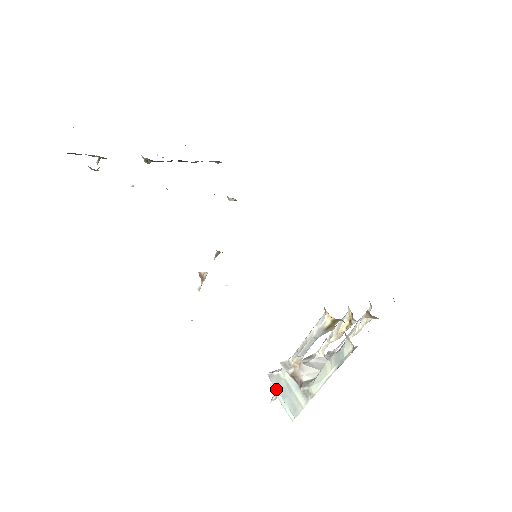
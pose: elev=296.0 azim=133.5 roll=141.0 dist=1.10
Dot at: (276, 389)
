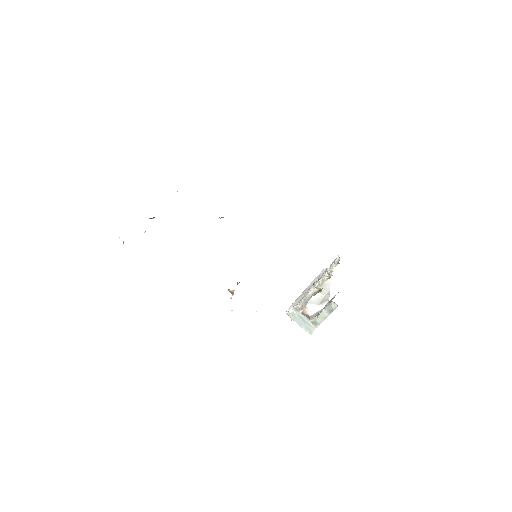
Dot at: occluded
